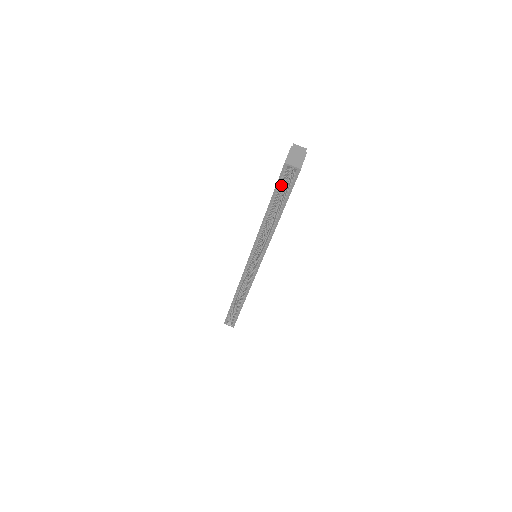
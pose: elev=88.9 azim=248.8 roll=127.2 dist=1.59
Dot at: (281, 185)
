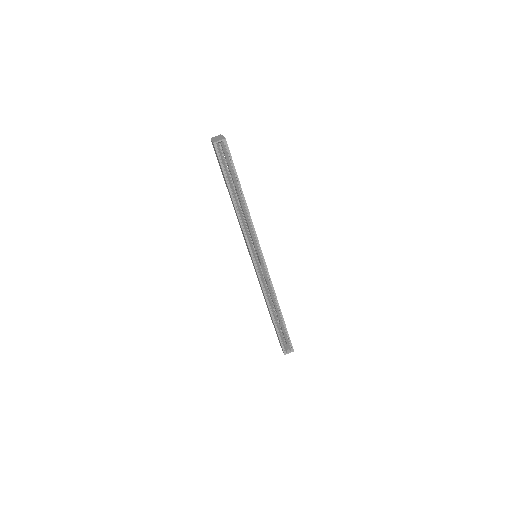
Dot at: (224, 164)
